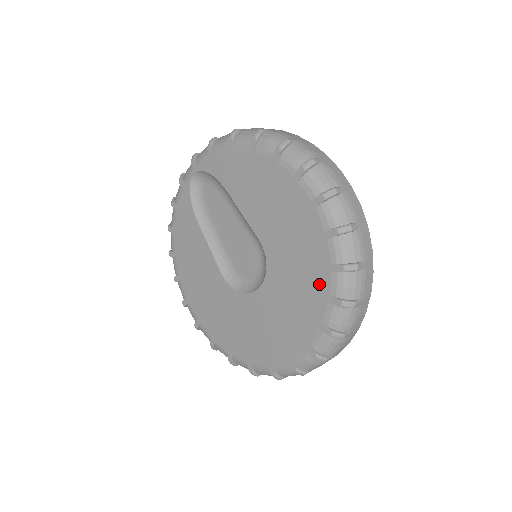
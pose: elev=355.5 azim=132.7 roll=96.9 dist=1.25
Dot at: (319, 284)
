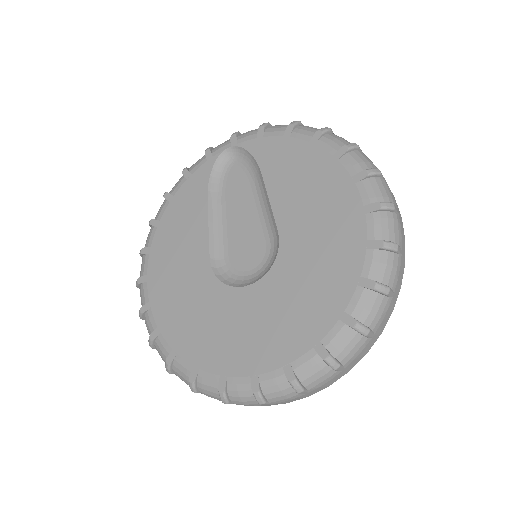
Dot at: (335, 296)
